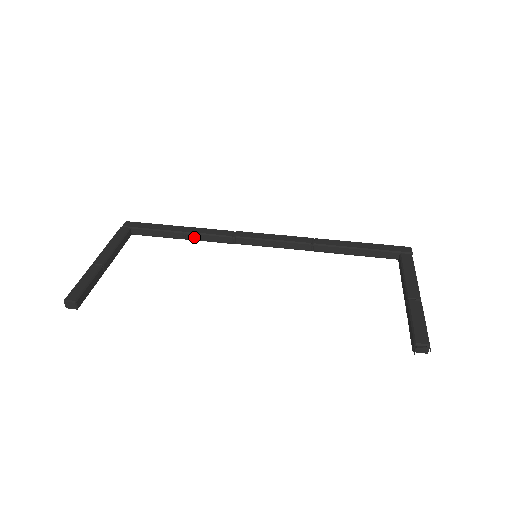
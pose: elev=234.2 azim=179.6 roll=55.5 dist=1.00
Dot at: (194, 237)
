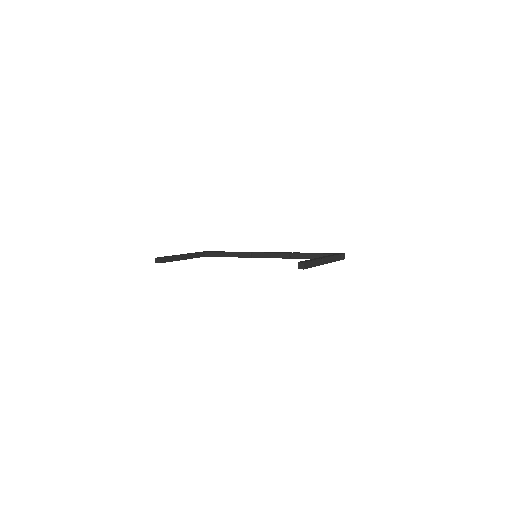
Dot at: (233, 255)
